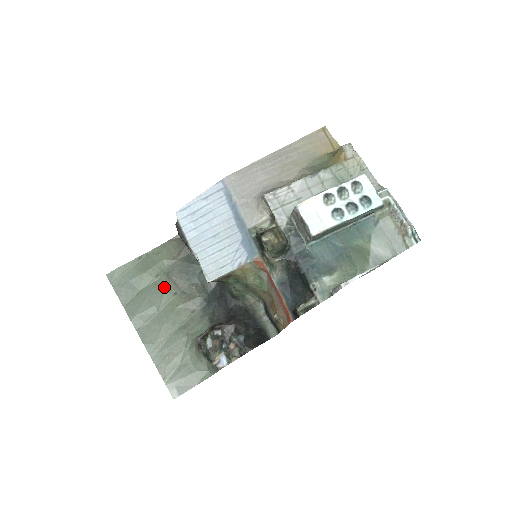
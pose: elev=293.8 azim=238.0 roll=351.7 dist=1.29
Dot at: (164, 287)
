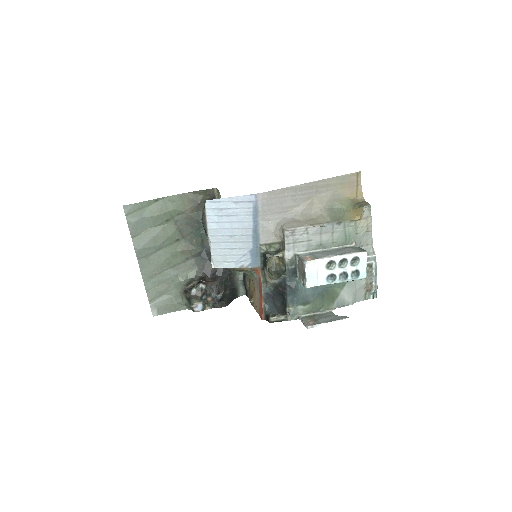
Dot at: (170, 232)
